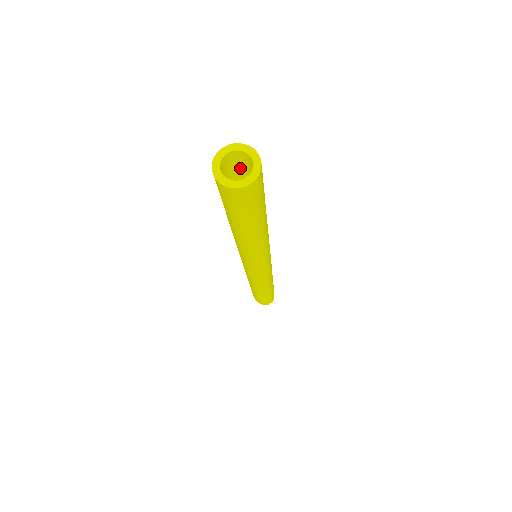
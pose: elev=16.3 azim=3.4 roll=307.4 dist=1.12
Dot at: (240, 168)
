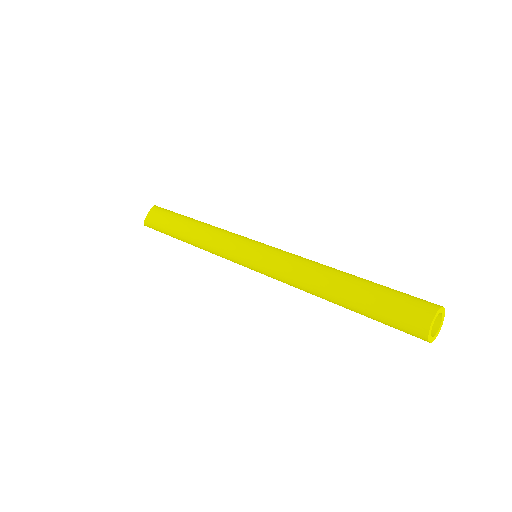
Dot at: (411, 303)
